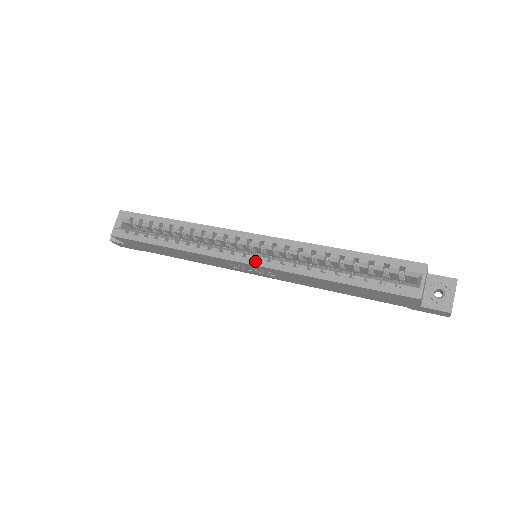
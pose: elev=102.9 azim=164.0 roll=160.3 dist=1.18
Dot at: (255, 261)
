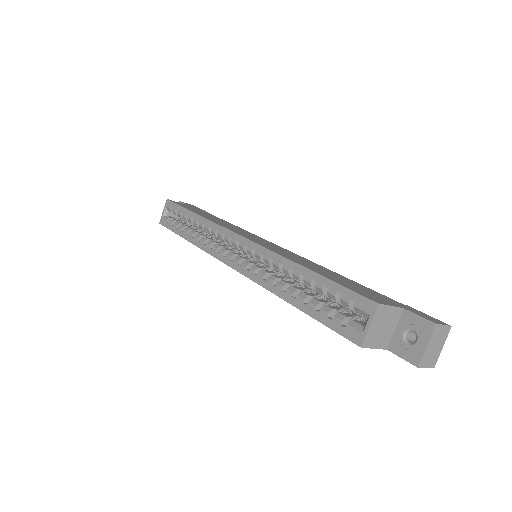
Dot at: (237, 266)
